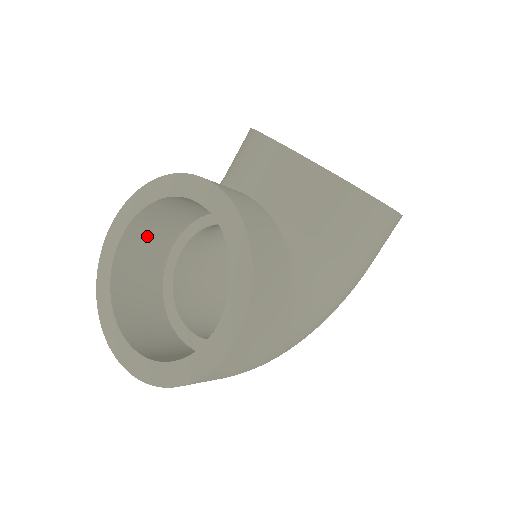
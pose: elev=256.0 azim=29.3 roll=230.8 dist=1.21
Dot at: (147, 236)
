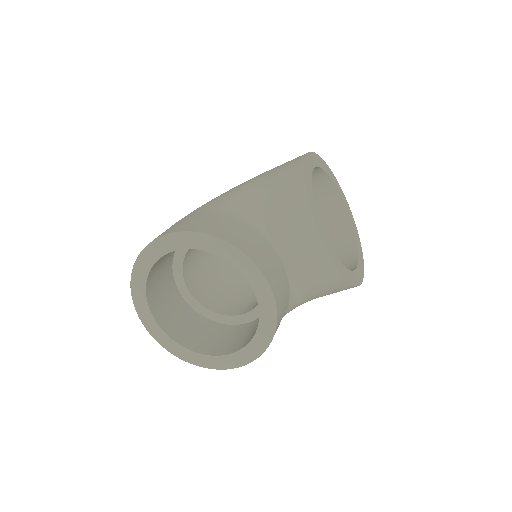
Dot at: occluded
